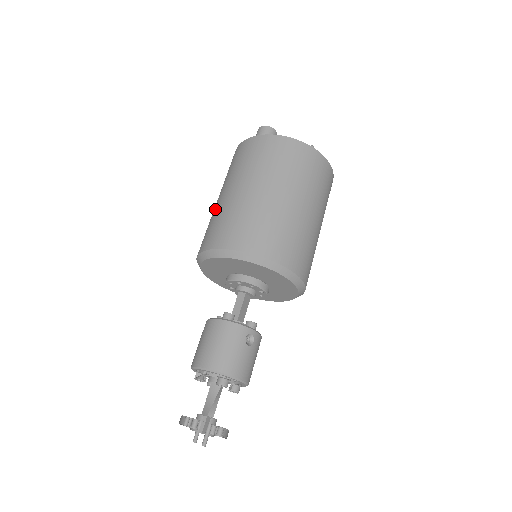
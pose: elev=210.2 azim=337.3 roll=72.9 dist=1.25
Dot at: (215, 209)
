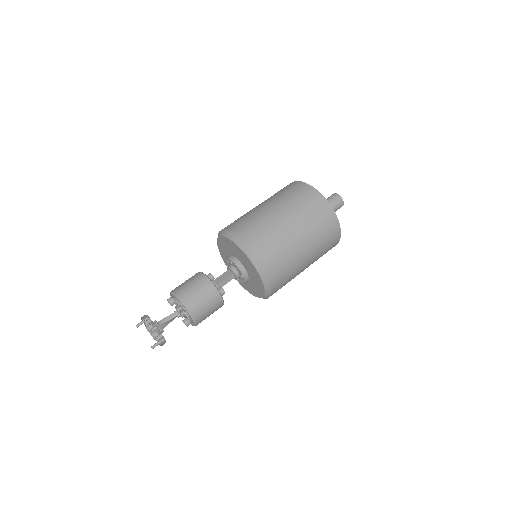
Dot at: (285, 236)
